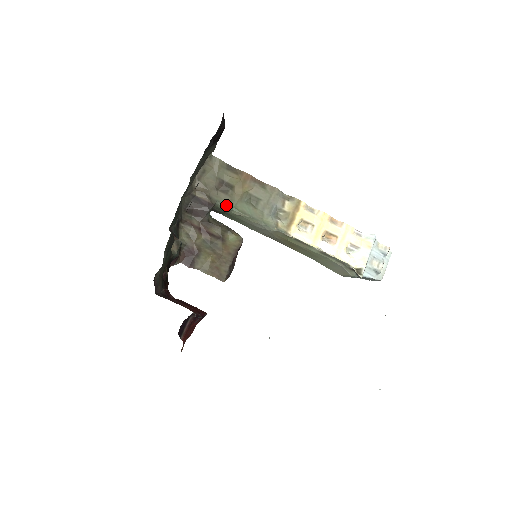
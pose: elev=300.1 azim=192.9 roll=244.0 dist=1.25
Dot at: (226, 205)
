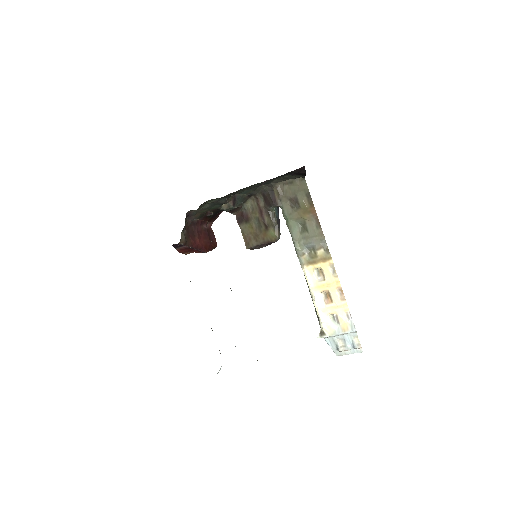
Dot at: (285, 213)
